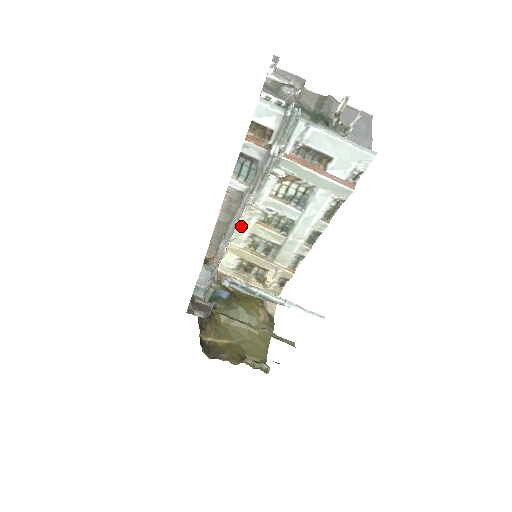
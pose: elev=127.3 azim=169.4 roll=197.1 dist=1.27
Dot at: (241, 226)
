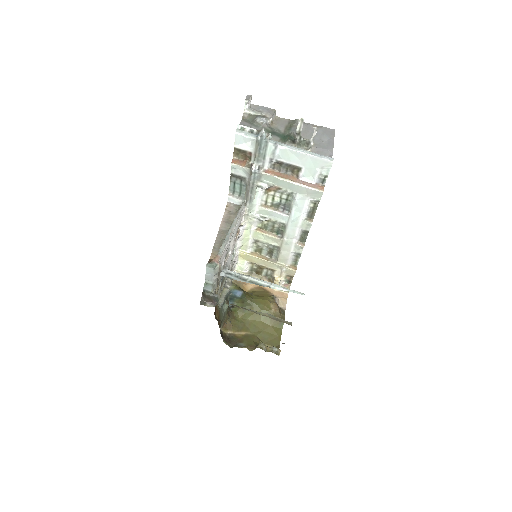
Dot at: (244, 234)
